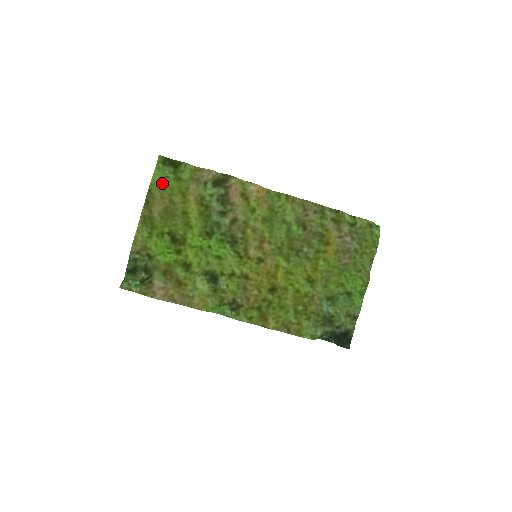
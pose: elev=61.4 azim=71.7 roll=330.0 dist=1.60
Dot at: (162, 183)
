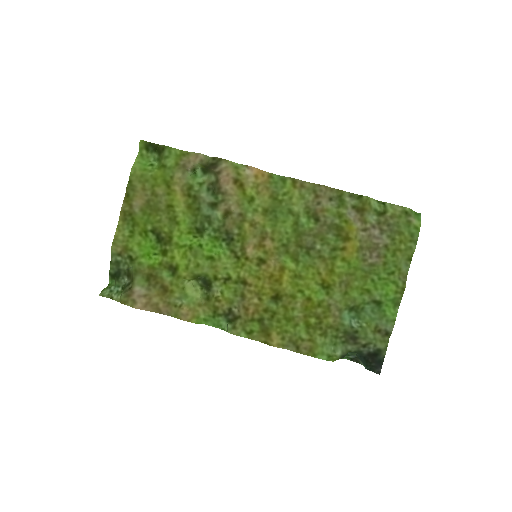
Dot at: (144, 172)
